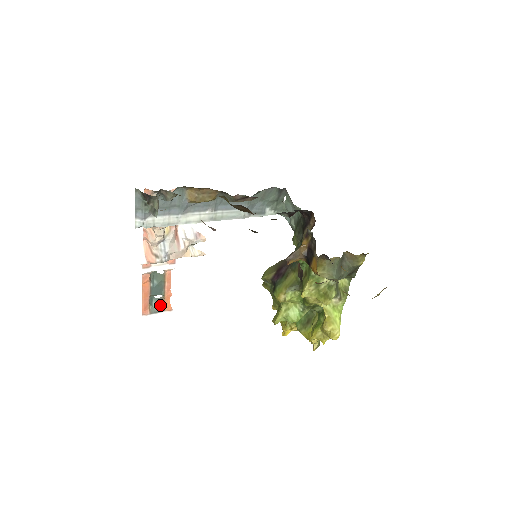
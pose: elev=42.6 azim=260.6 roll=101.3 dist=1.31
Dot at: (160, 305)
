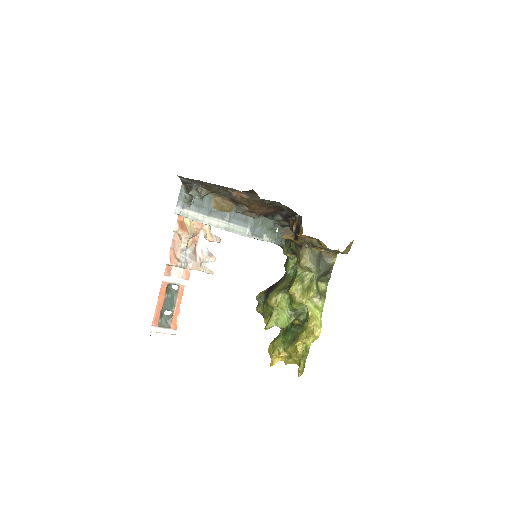
Dot at: (168, 322)
